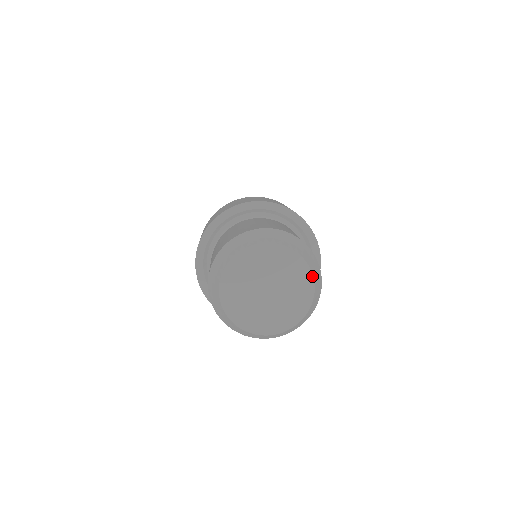
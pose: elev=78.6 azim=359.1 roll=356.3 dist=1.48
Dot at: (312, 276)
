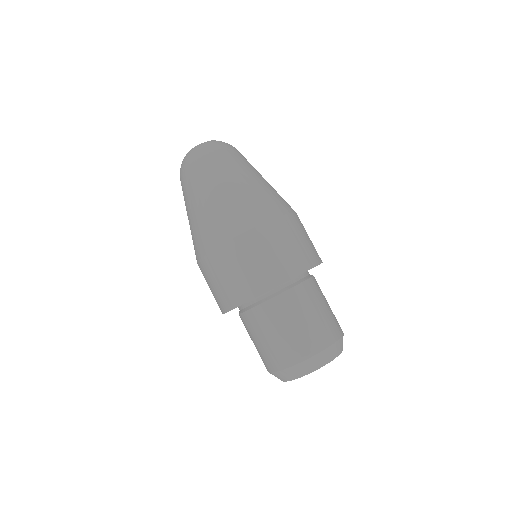
Dot at: occluded
